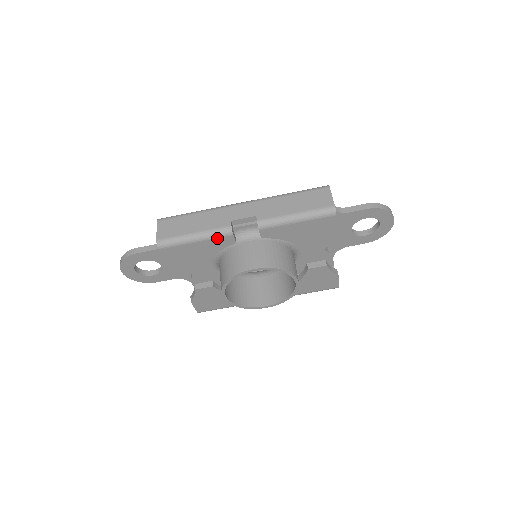
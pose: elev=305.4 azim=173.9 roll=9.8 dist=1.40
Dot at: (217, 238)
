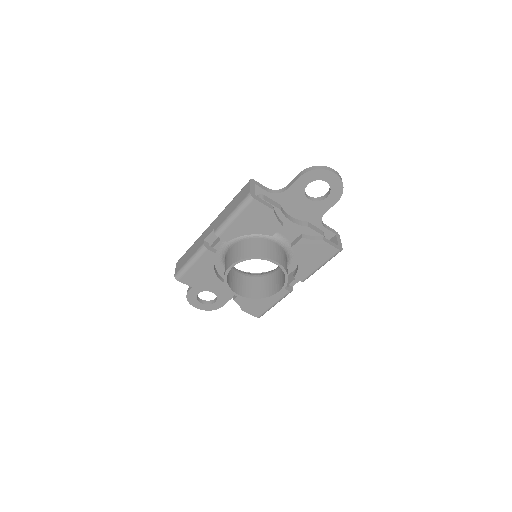
Dot at: (201, 256)
